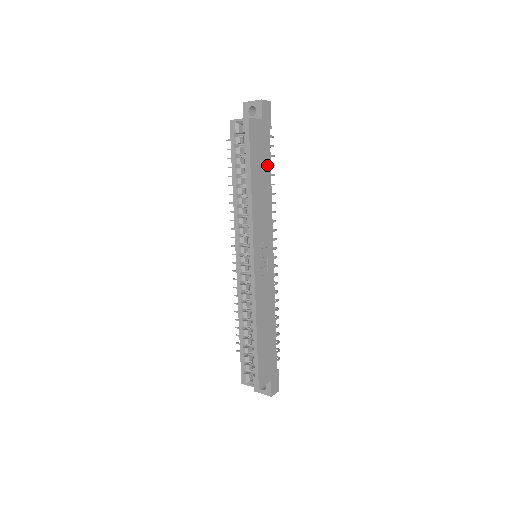
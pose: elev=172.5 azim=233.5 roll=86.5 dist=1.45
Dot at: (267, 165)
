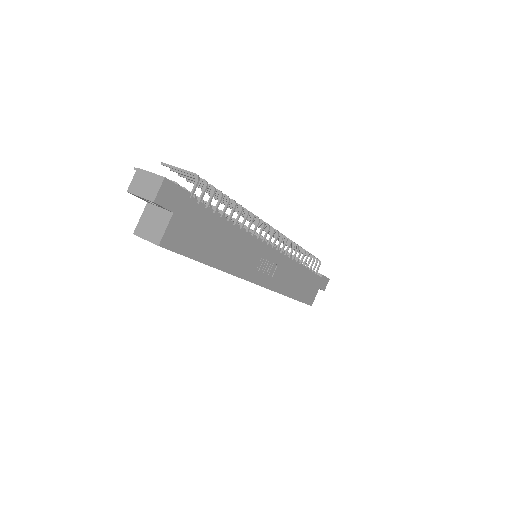
Dot at: (215, 224)
